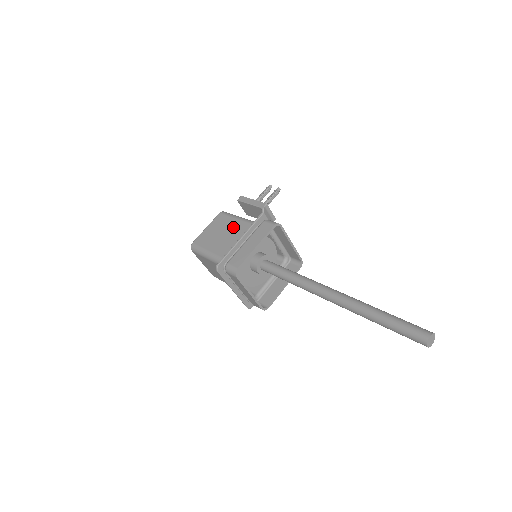
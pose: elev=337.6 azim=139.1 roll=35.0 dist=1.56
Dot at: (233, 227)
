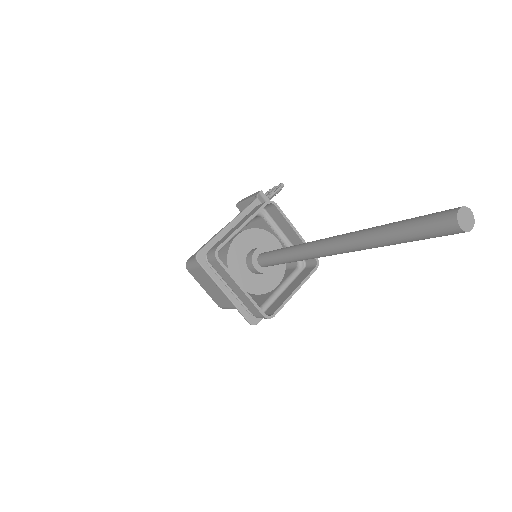
Dot at: occluded
